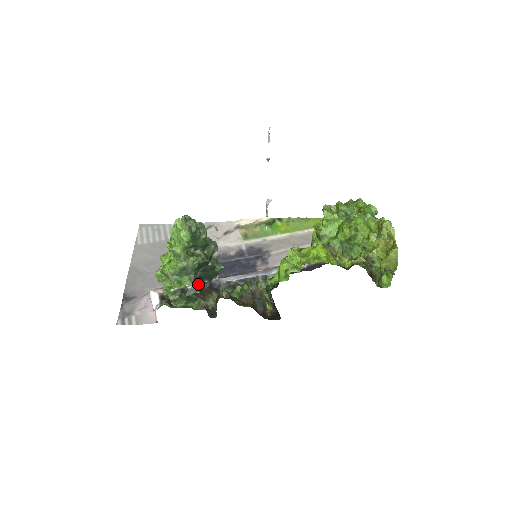
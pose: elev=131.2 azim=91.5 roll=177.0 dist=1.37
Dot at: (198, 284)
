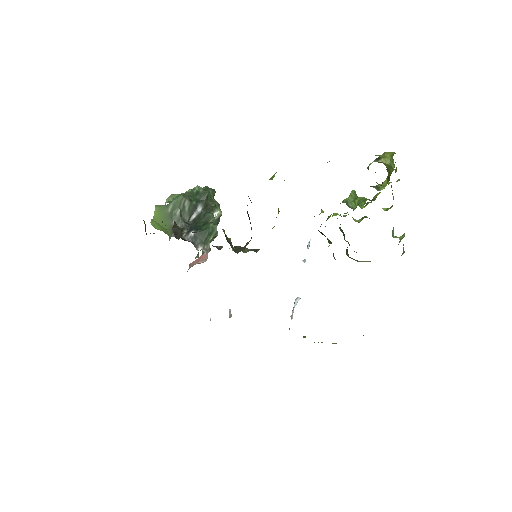
Dot at: (182, 238)
